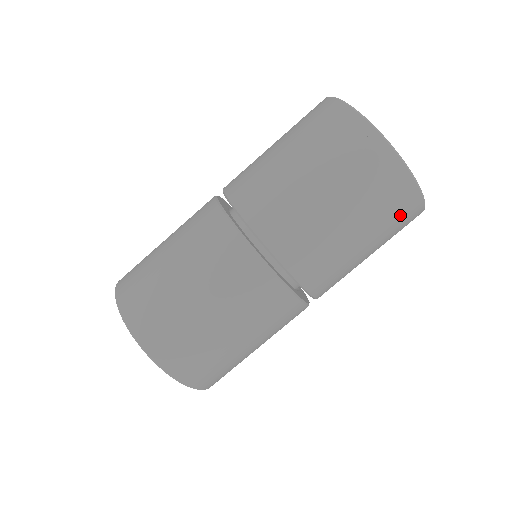
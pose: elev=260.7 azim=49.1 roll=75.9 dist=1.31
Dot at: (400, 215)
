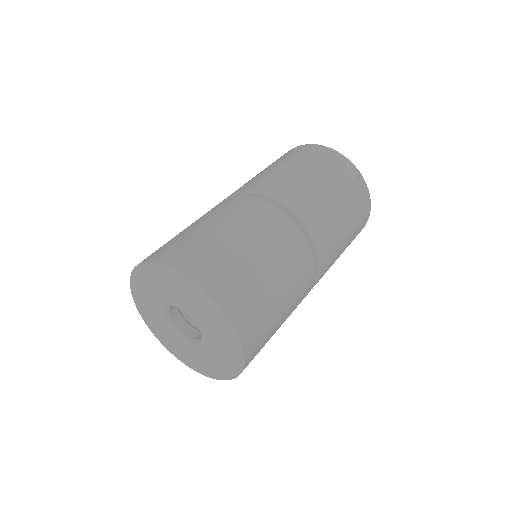
Dot at: (302, 152)
